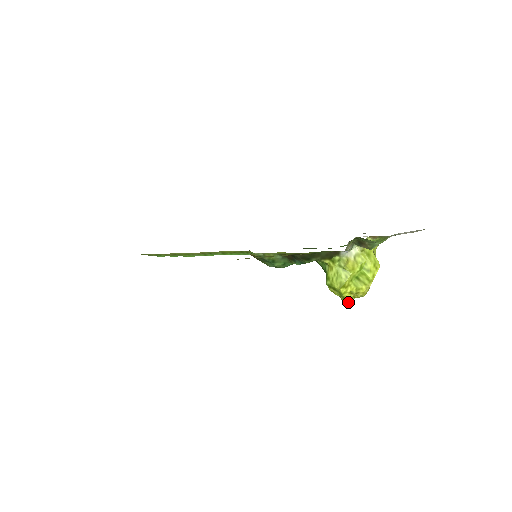
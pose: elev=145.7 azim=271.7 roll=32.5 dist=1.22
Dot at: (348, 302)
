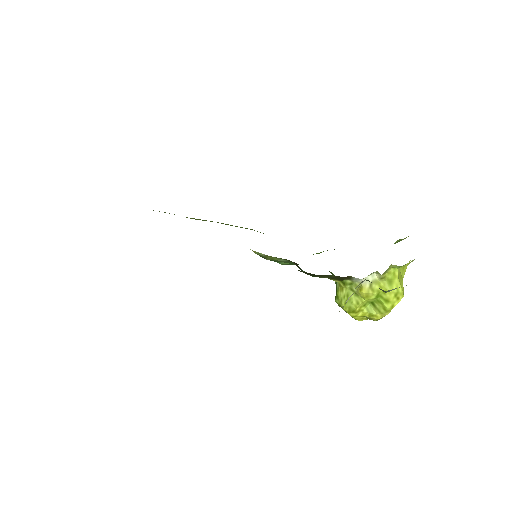
Dot at: (361, 320)
